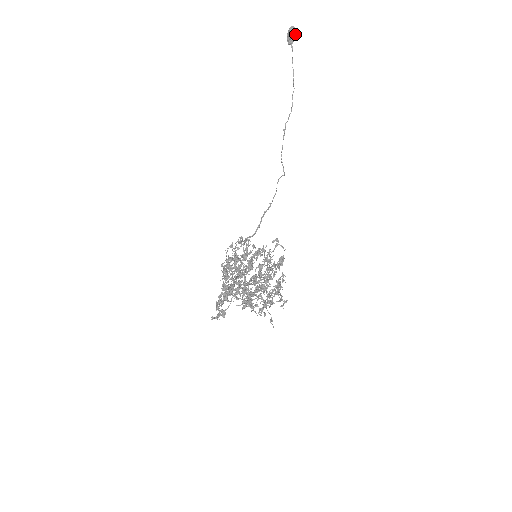
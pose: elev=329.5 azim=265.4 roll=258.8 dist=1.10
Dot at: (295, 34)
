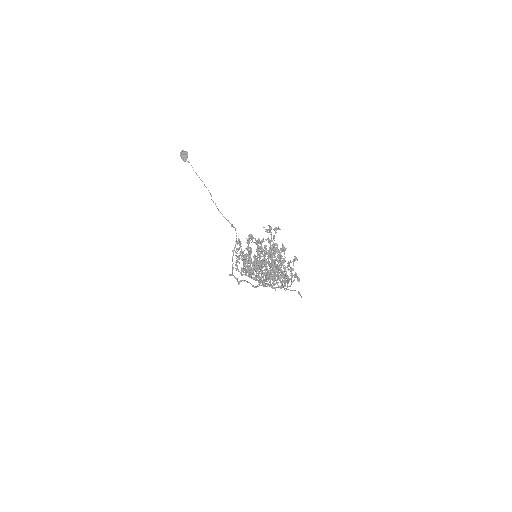
Dot at: (186, 154)
